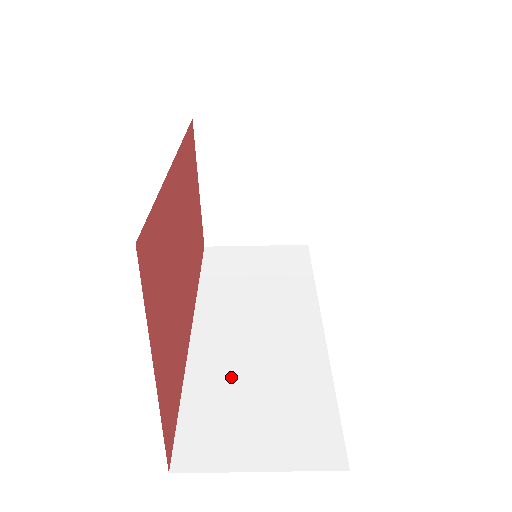
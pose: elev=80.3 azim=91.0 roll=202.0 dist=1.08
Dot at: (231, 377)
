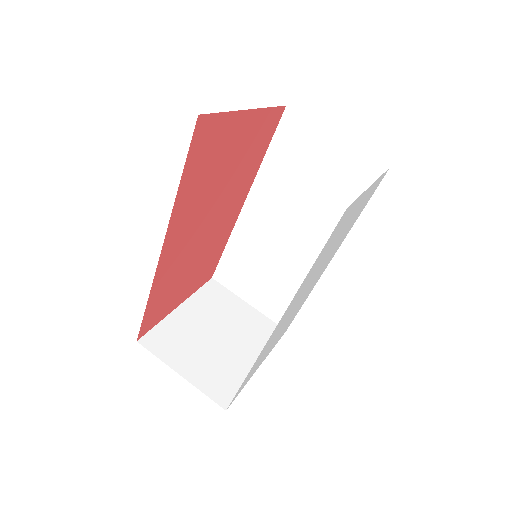
Dot at: occluded
